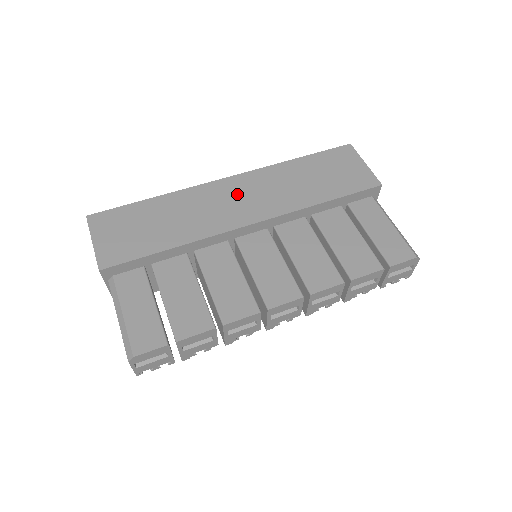
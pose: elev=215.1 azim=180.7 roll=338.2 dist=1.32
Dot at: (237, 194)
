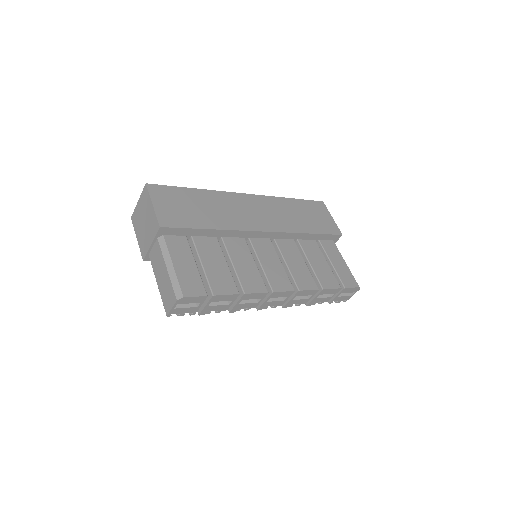
Dot at: (254, 208)
